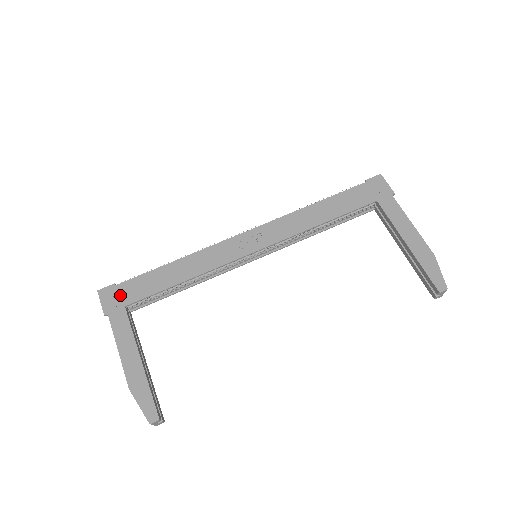
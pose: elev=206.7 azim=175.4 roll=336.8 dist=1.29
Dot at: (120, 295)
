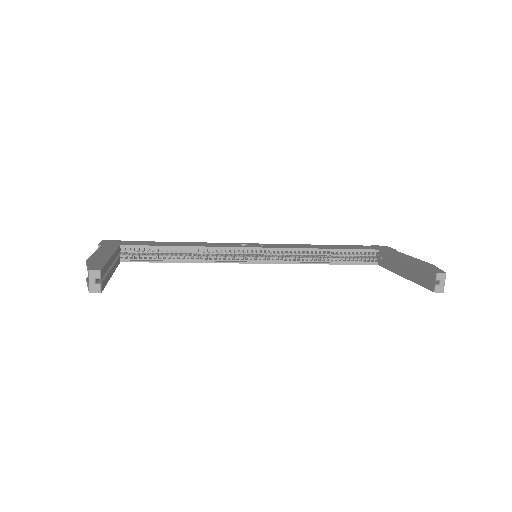
Dot at: (121, 243)
